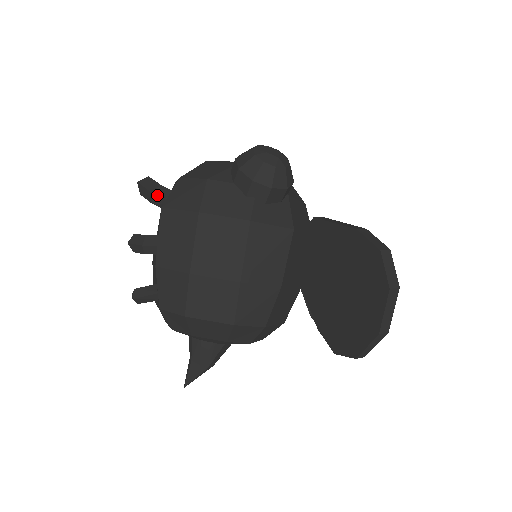
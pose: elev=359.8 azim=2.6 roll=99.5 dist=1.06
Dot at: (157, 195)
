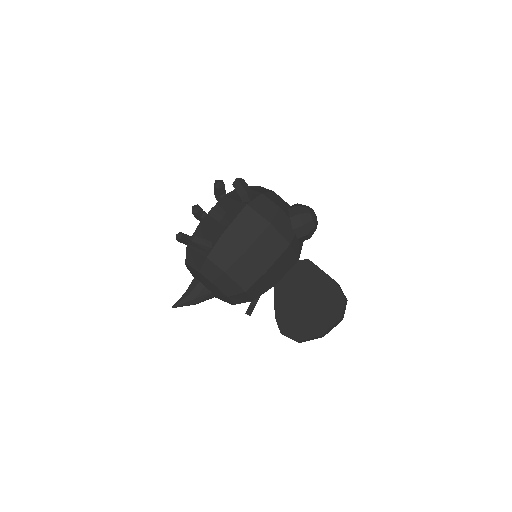
Dot at: (248, 195)
